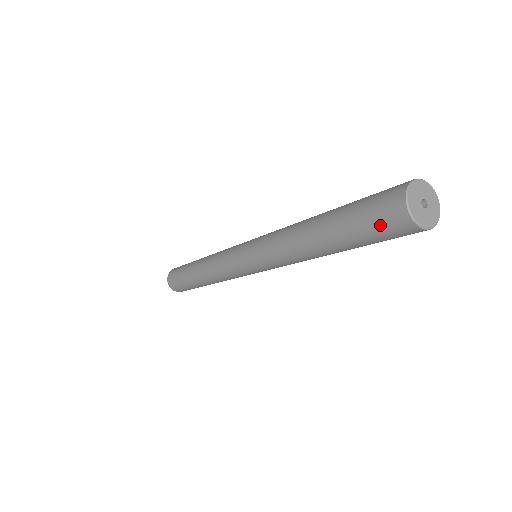
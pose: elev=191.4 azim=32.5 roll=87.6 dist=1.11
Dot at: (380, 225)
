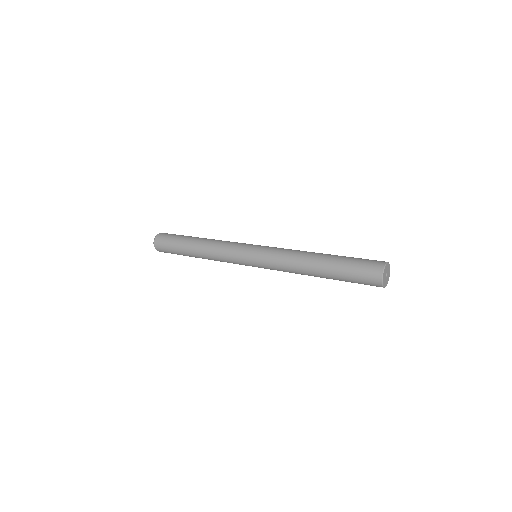
Dot at: (363, 275)
